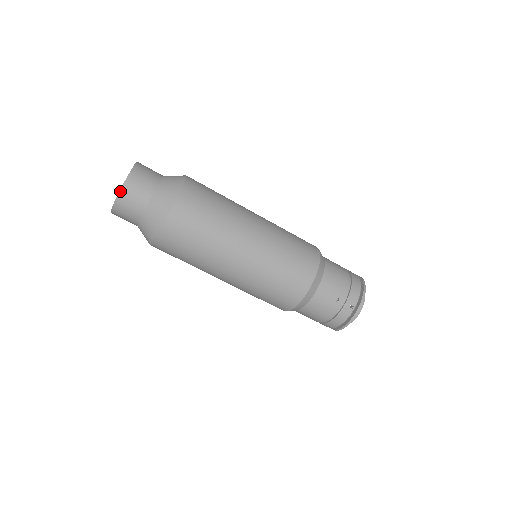
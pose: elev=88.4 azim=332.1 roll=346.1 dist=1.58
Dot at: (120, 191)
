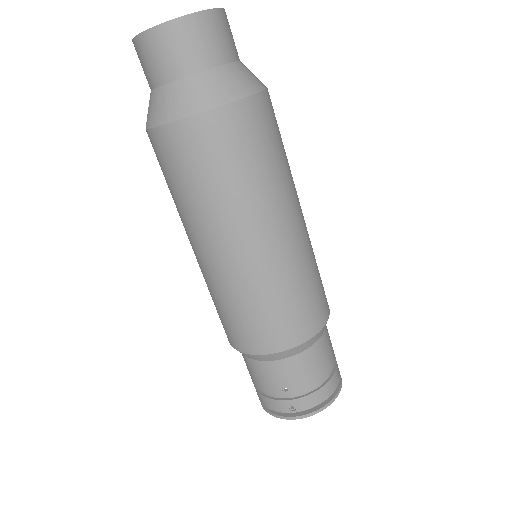
Dot at: (154, 27)
